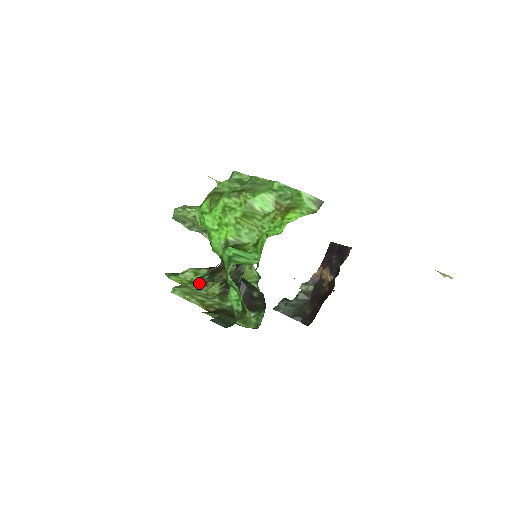
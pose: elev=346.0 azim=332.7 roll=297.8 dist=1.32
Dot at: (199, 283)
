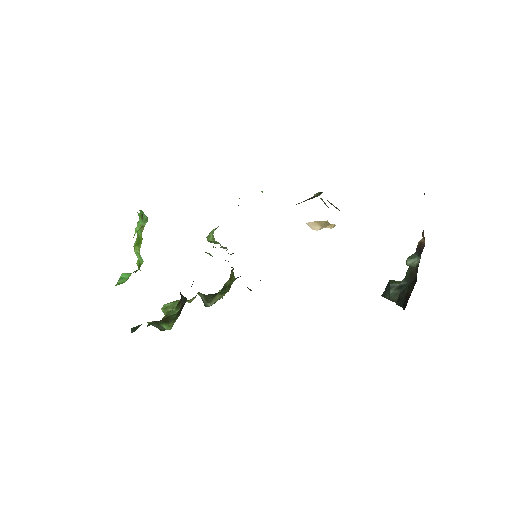
Dot at: occluded
